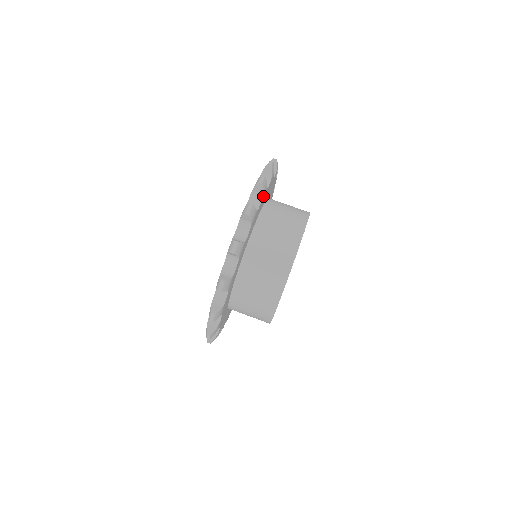
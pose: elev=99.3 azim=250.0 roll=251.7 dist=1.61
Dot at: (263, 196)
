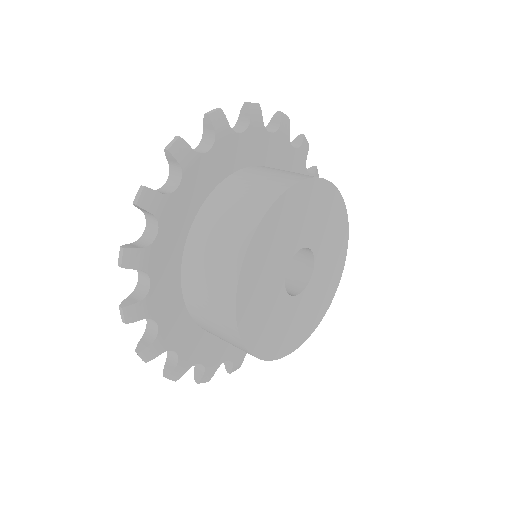
Dot at: (252, 127)
